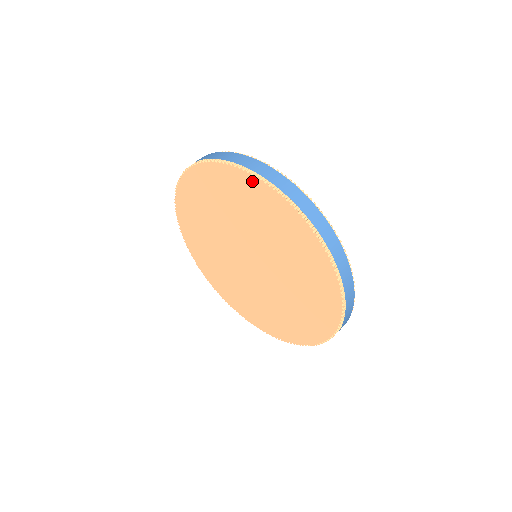
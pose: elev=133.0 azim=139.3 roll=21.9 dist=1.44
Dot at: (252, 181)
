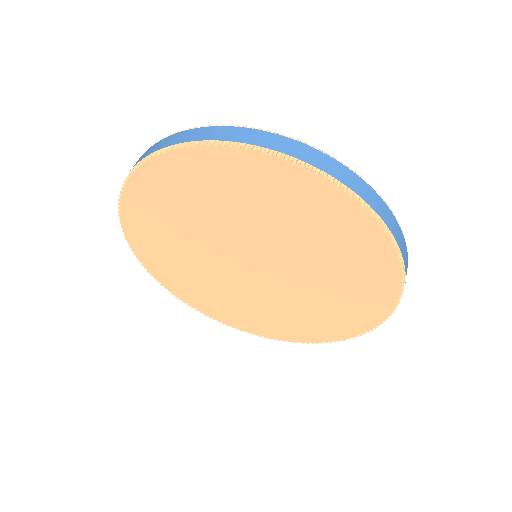
Dot at: (161, 164)
